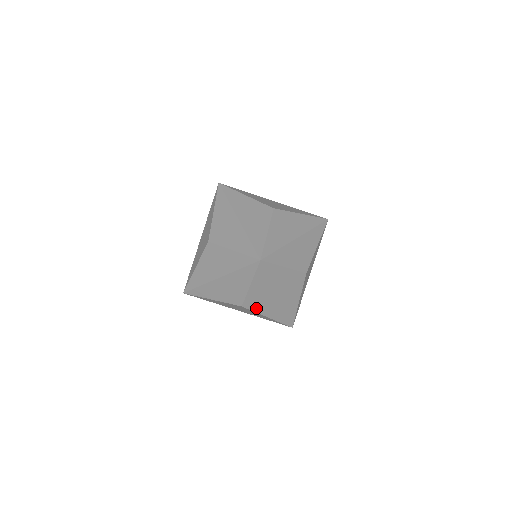
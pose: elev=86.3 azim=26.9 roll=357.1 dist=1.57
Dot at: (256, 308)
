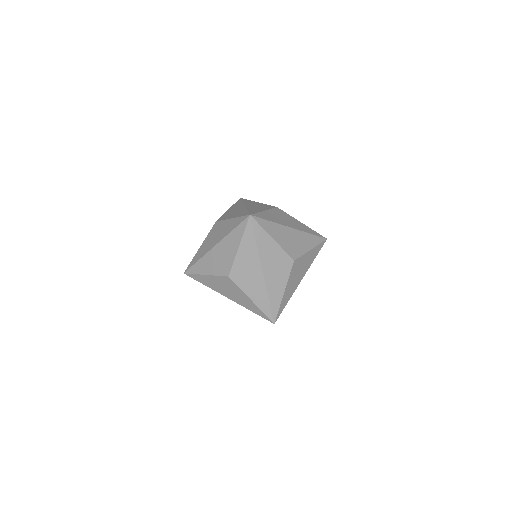
Dot at: (241, 283)
